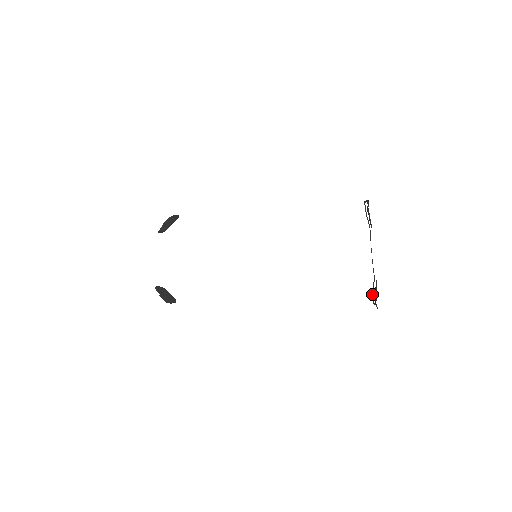
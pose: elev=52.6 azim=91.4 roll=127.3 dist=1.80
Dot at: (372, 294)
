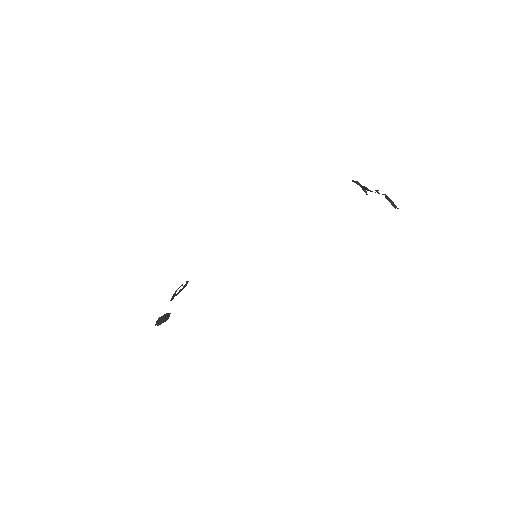
Dot at: occluded
